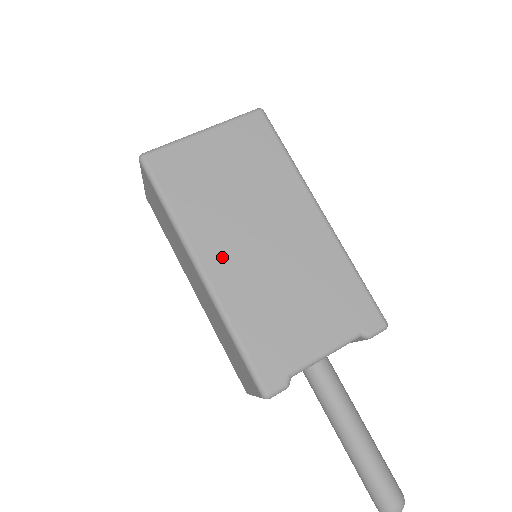
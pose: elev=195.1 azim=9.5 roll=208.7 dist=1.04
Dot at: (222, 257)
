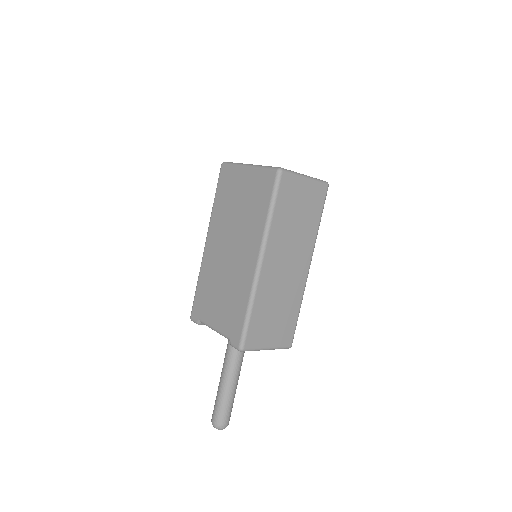
Dot at: (213, 244)
